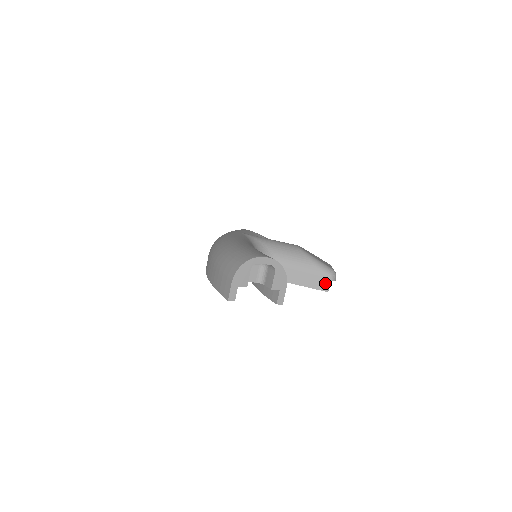
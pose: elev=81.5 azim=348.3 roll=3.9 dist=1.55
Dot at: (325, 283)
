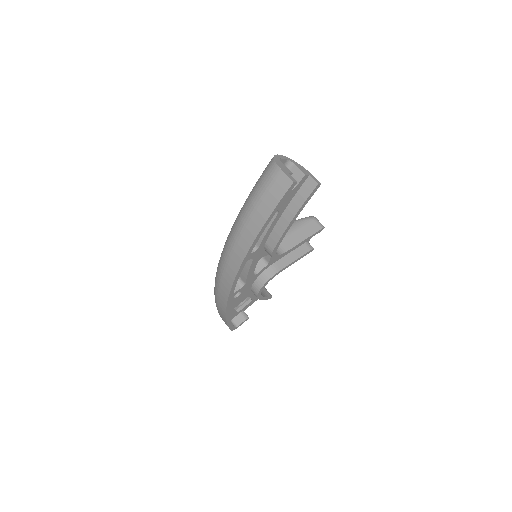
Dot at: (316, 224)
